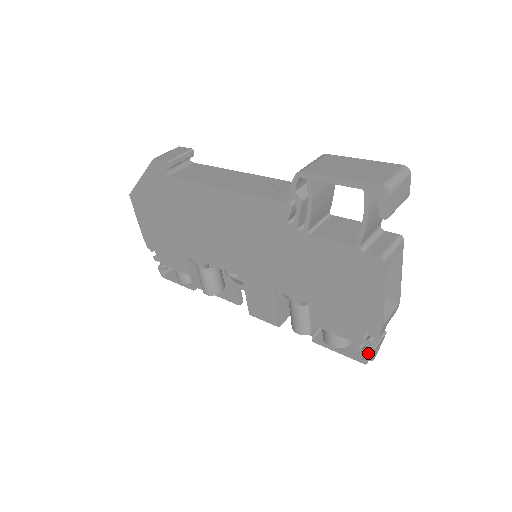
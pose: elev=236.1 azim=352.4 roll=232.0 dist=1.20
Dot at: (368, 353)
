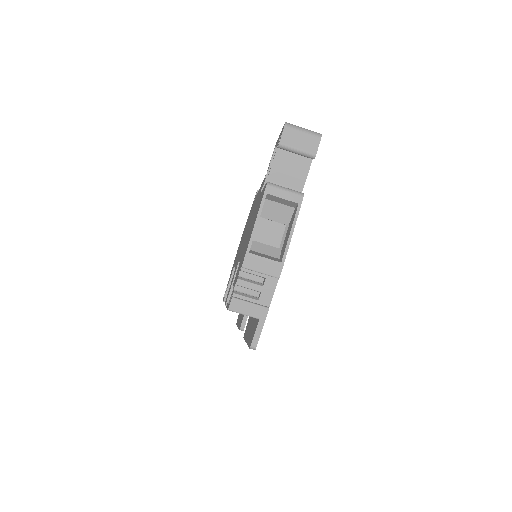
Dot at: (235, 296)
